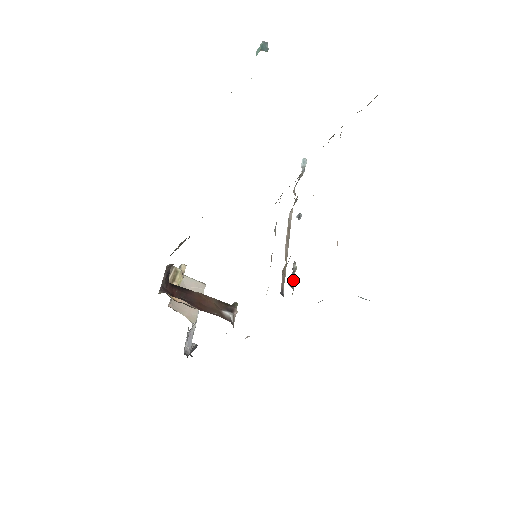
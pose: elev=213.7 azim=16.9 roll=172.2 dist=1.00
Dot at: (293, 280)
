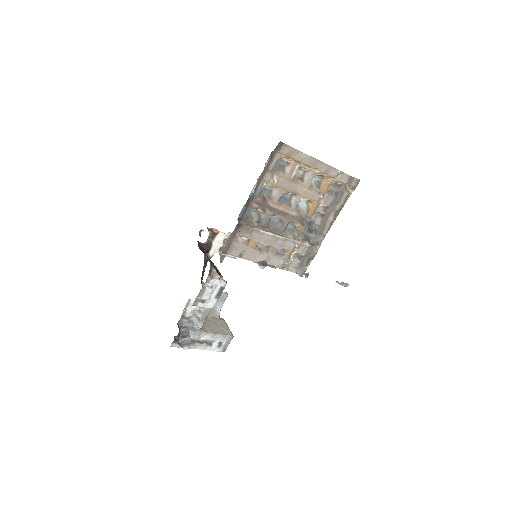
Dot at: (262, 261)
